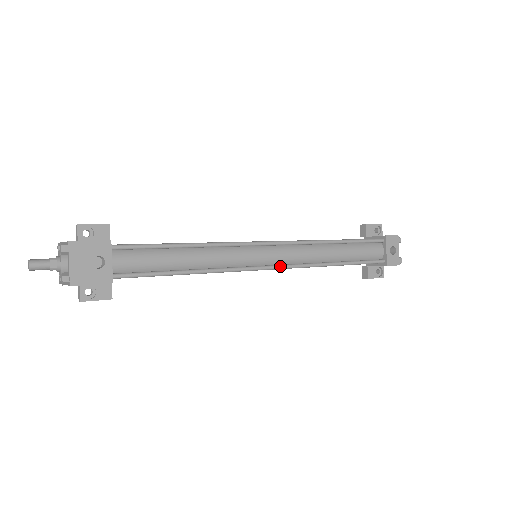
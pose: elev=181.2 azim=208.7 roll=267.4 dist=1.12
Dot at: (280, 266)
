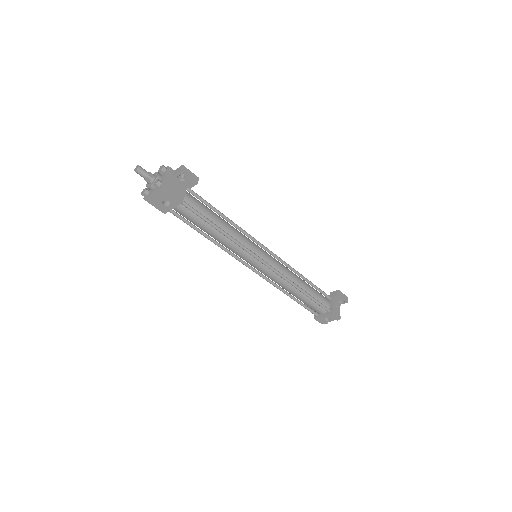
Dot at: (258, 274)
